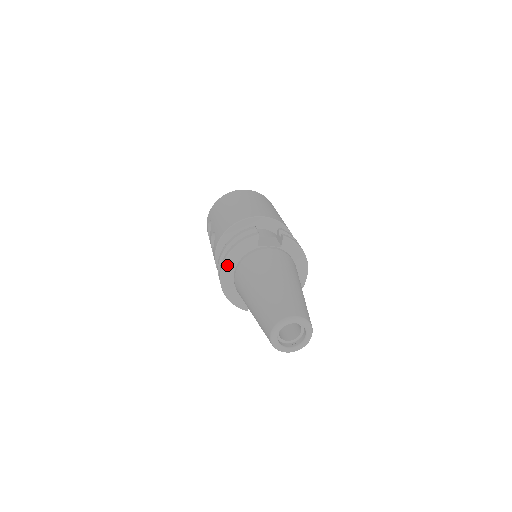
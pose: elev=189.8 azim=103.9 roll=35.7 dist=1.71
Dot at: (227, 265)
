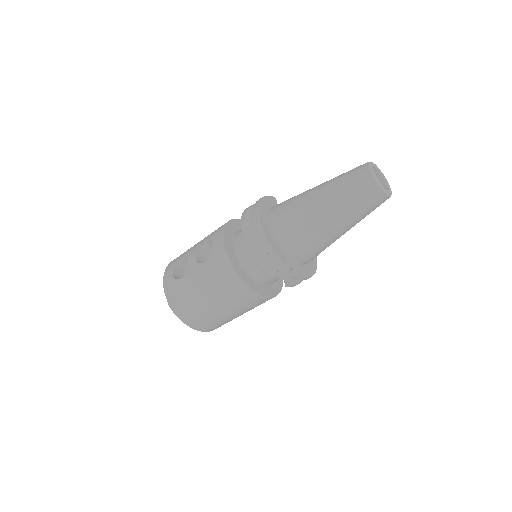
Dot at: (261, 209)
